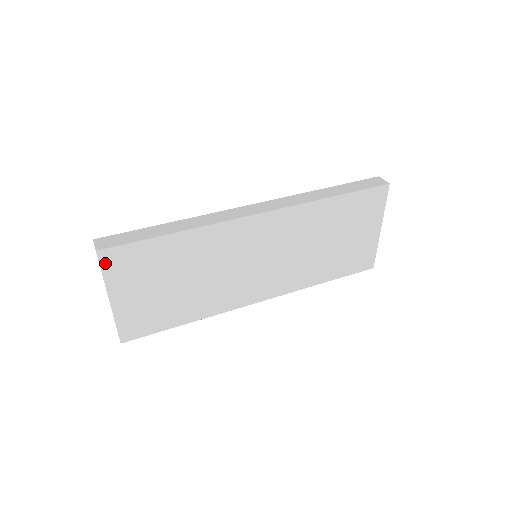
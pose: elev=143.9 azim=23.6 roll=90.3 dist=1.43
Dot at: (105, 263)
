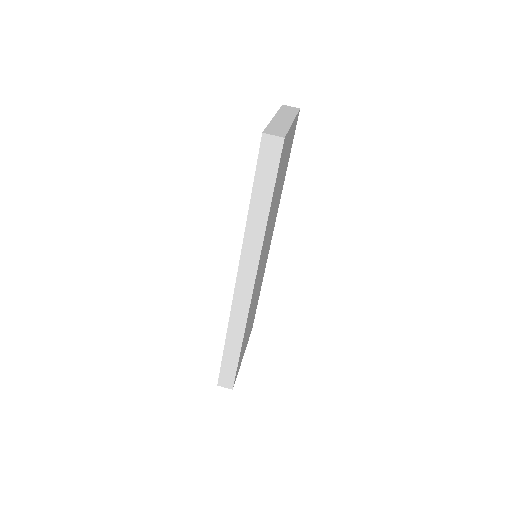
Dot at: occluded
